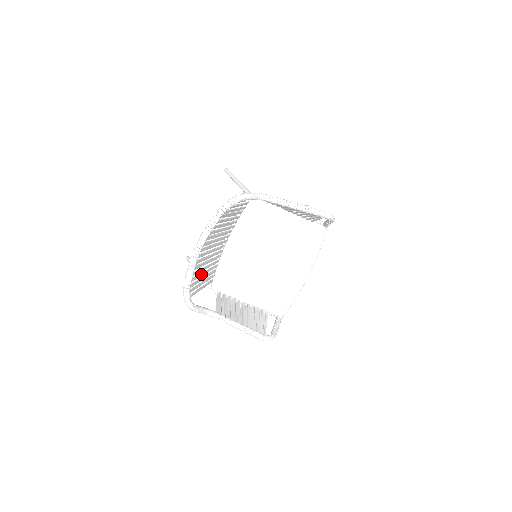
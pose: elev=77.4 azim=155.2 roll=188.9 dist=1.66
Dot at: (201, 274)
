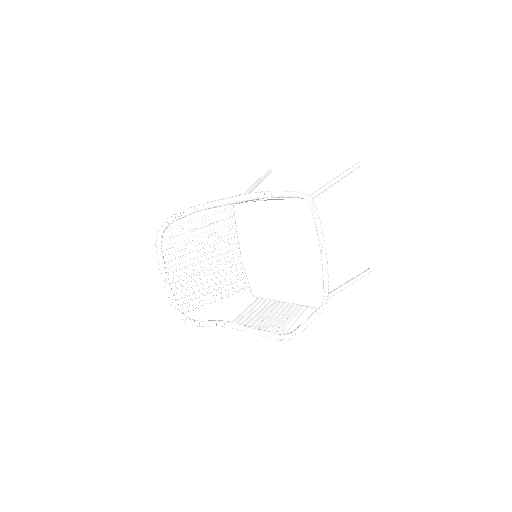
Dot at: (199, 292)
